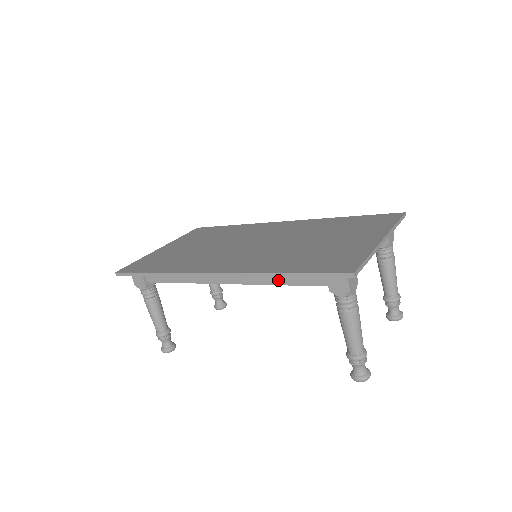
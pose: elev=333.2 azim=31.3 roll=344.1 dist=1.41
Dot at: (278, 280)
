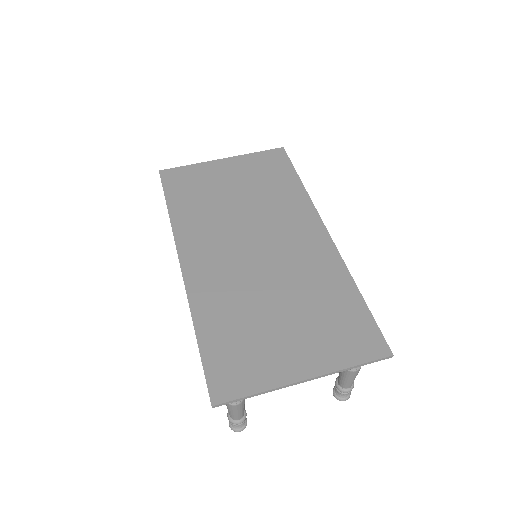
Dot at: occluded
